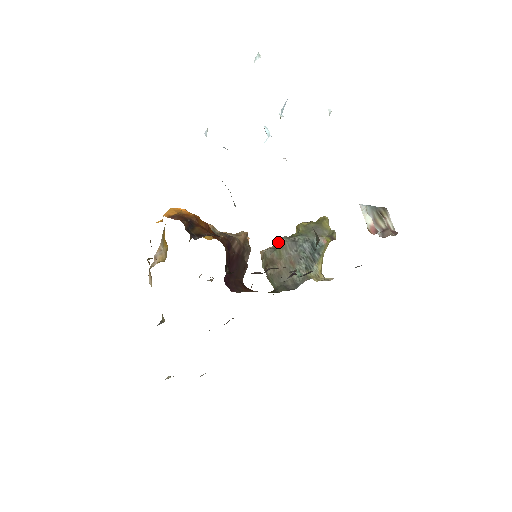
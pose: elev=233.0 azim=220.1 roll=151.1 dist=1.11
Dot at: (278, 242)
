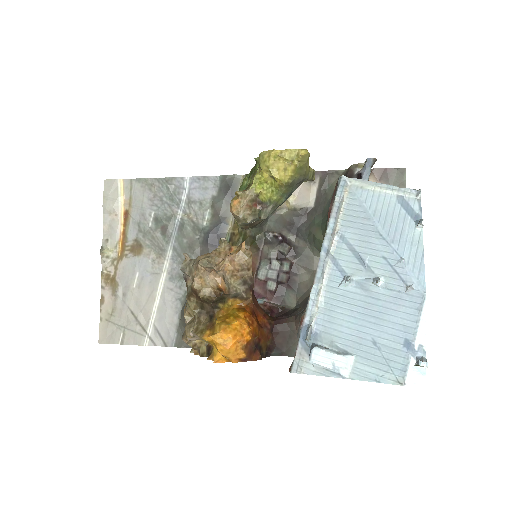
Dot at: occluded
